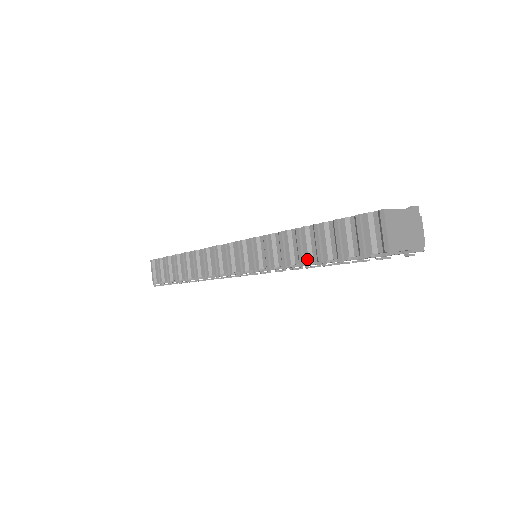
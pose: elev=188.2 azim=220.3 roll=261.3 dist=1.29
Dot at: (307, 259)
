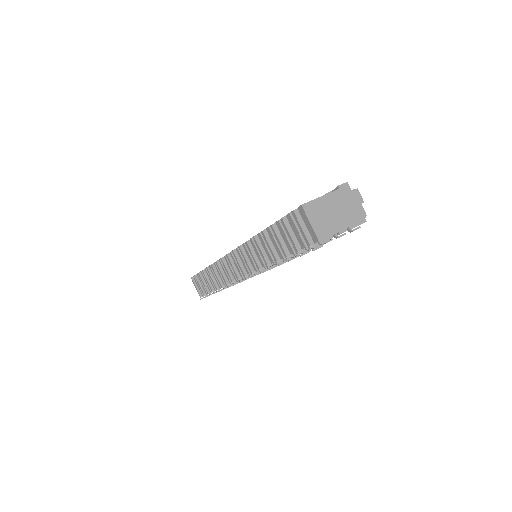
Dot at: (274, 258)
